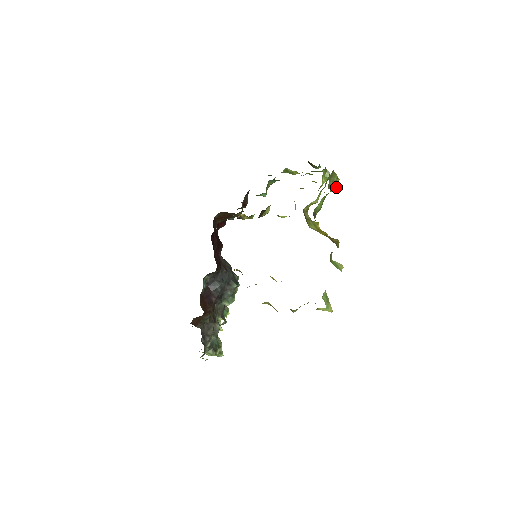
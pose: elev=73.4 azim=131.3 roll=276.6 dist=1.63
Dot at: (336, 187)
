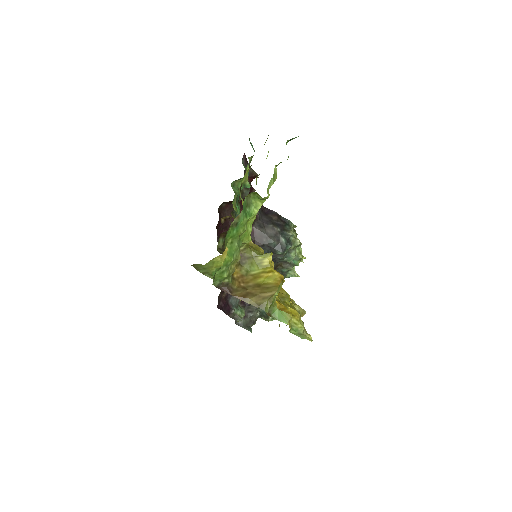
Dot at: (221, 264)
